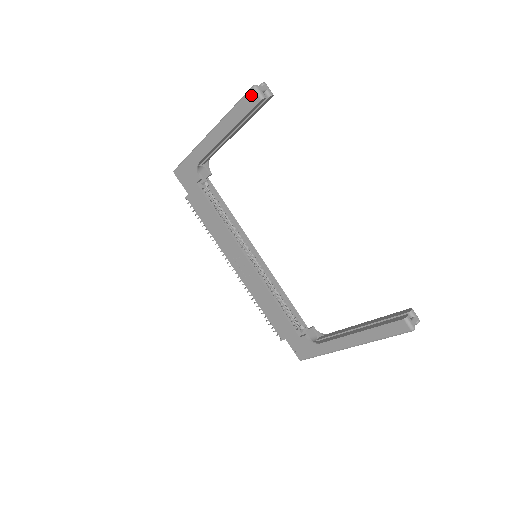
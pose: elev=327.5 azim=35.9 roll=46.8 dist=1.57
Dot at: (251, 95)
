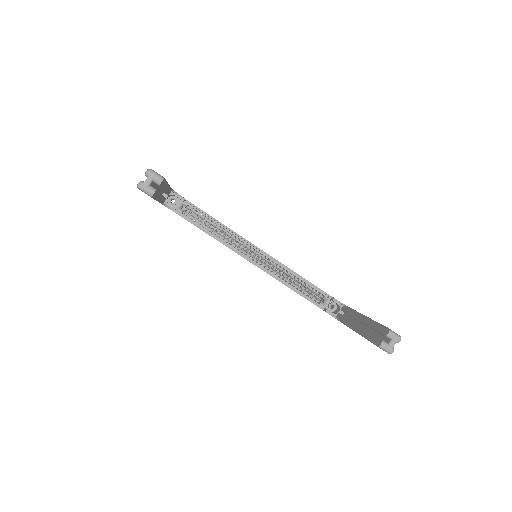
Dot at: (142, 191)
